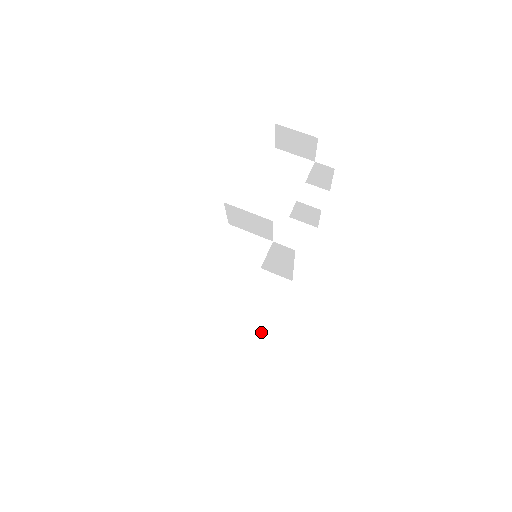
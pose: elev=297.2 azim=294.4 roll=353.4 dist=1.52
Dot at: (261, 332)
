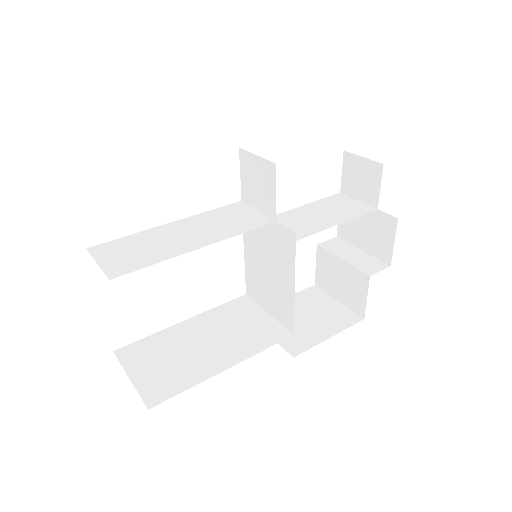
Dot at: (216, 364)
